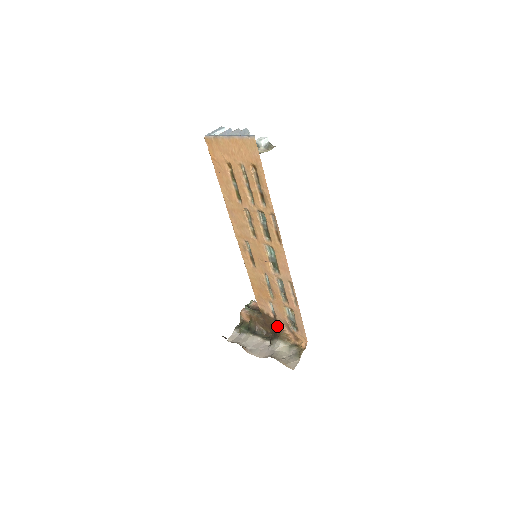
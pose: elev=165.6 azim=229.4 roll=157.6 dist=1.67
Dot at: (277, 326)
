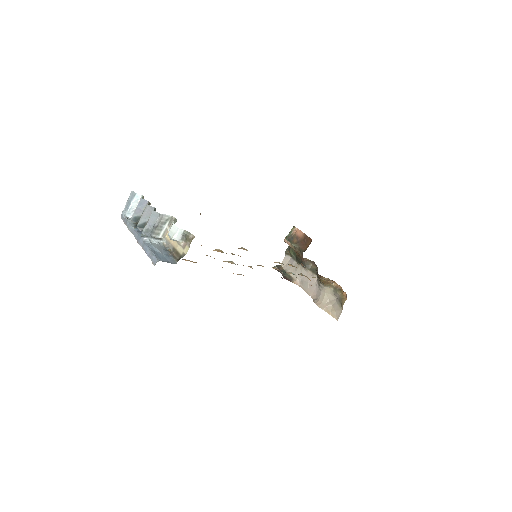
Dot at: occluded
